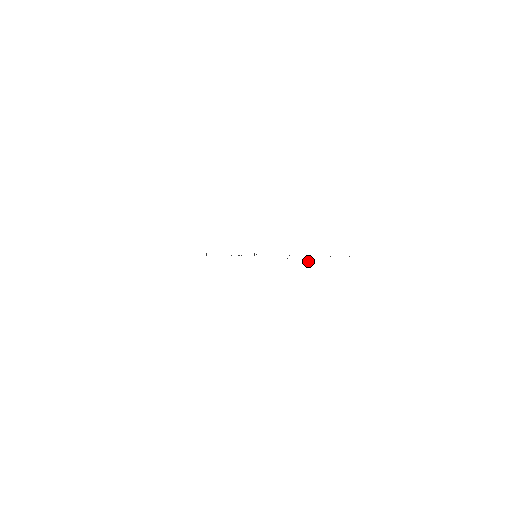
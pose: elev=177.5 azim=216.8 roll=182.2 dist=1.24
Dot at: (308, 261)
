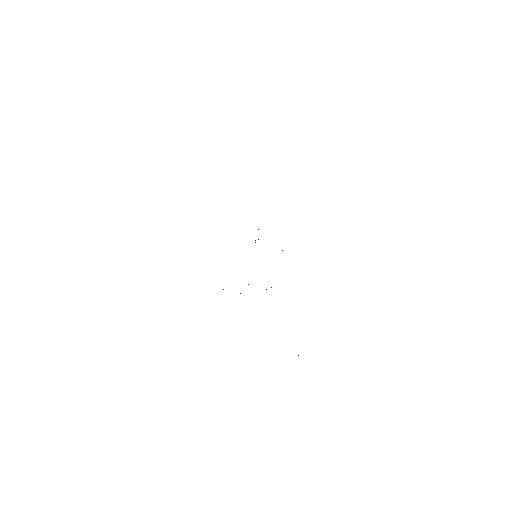
Dot at: occluded
